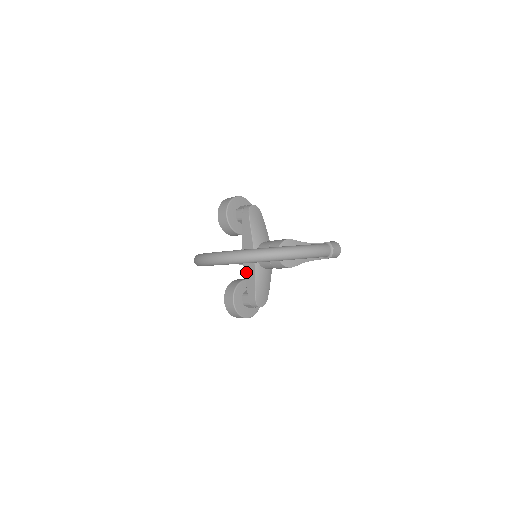
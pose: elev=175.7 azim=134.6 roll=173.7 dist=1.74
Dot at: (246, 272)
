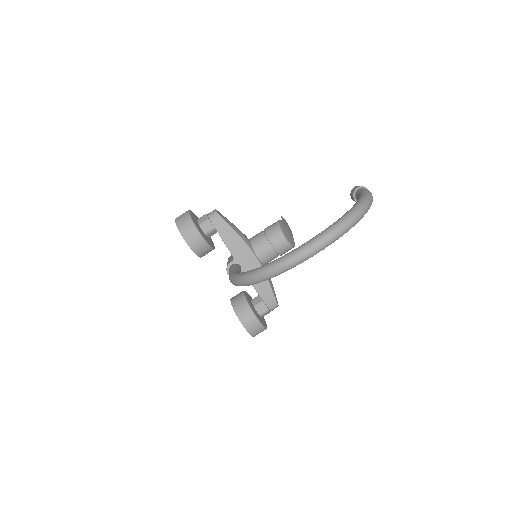
Dot at: occluded
